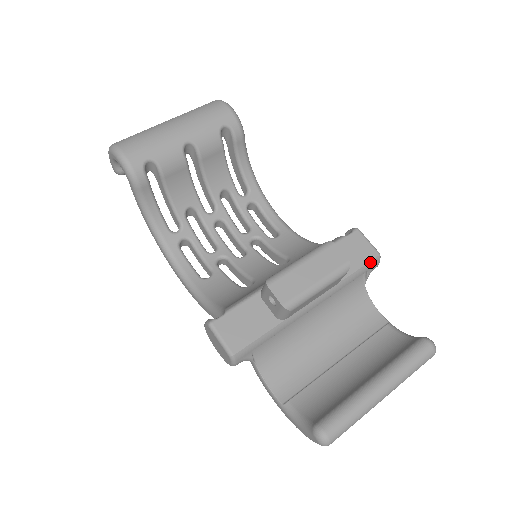
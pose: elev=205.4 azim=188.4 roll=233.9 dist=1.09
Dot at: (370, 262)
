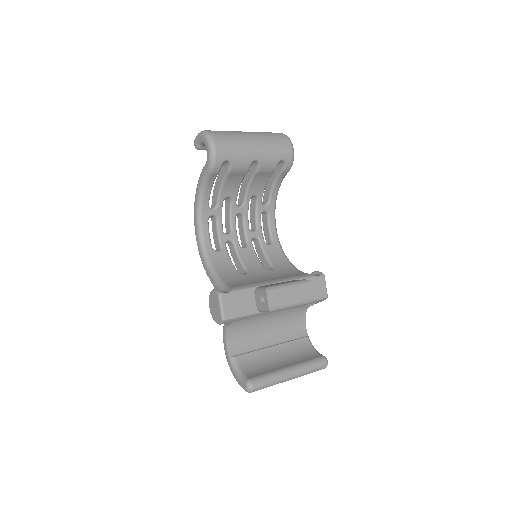
Dot at: (320, 299)
